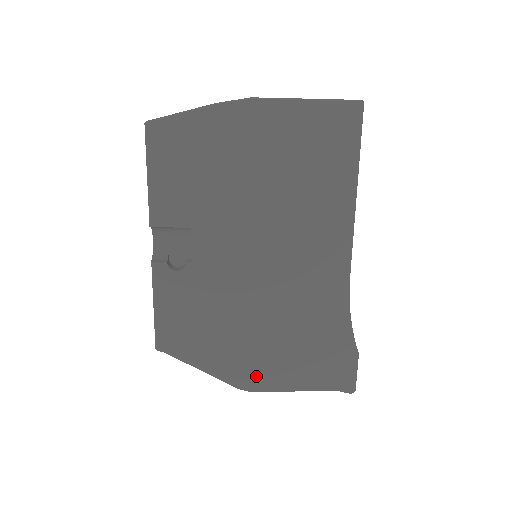
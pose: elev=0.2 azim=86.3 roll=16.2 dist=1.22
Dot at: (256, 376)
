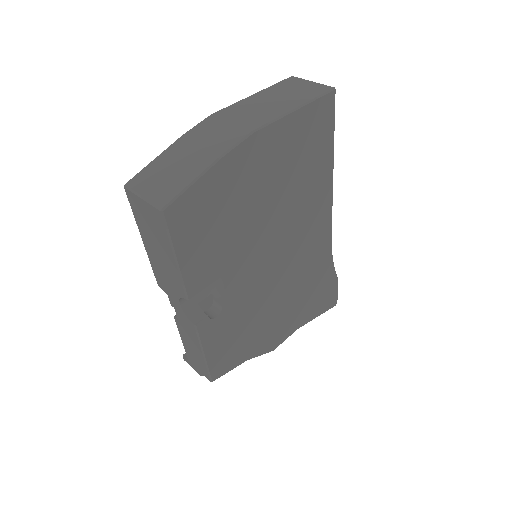
Dot at: occluded
